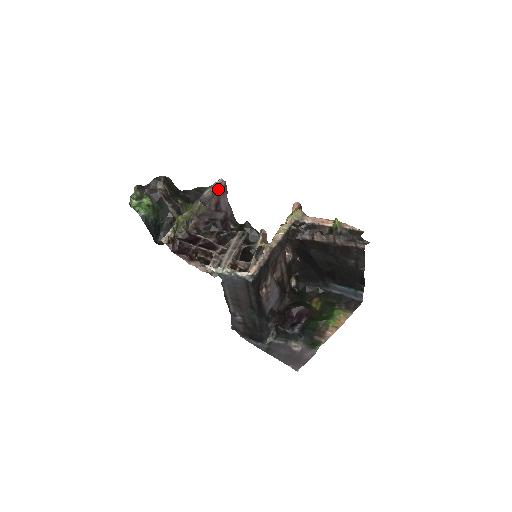
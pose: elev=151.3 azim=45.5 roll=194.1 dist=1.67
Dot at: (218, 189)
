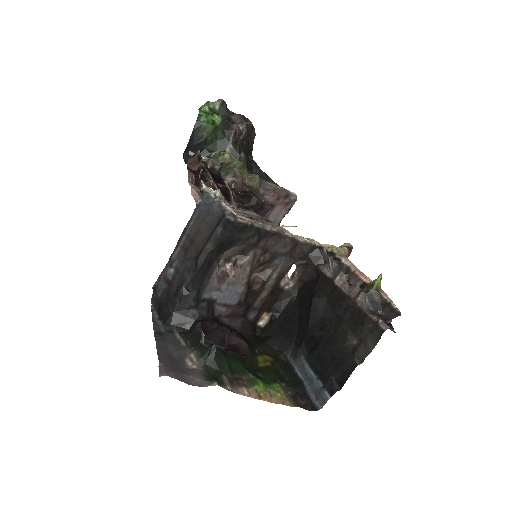
Dot at: (285, 194)
